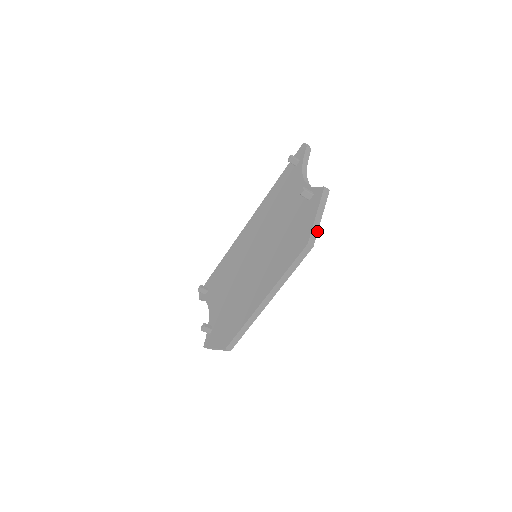
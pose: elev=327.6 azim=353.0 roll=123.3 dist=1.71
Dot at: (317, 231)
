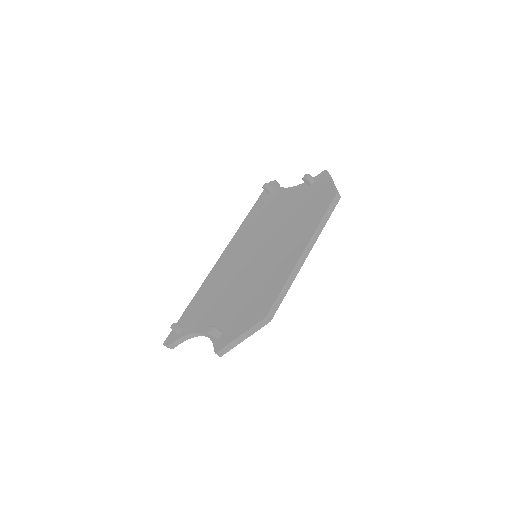
Dot at: (337, 190)
